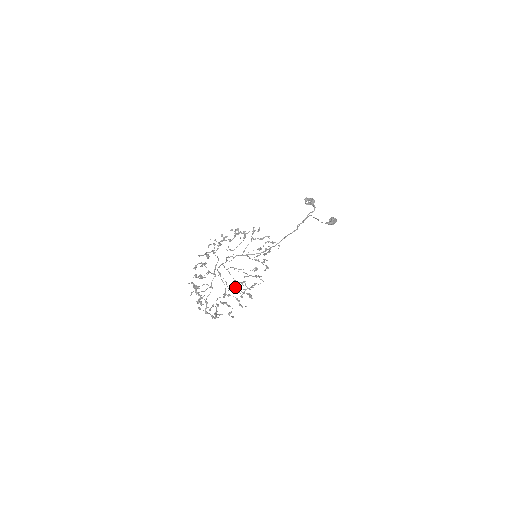
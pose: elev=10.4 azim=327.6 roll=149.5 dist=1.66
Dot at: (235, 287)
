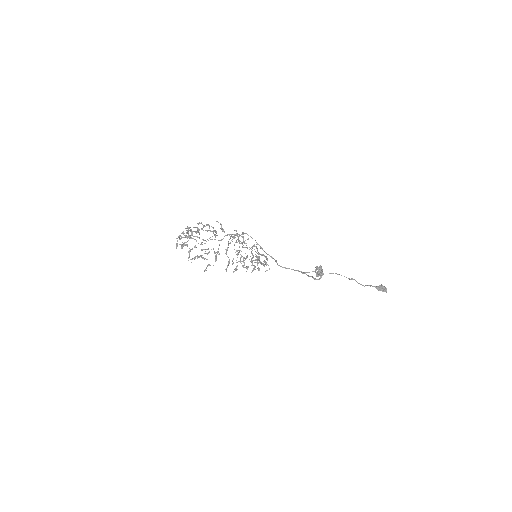
Dot at: (238, 253)
